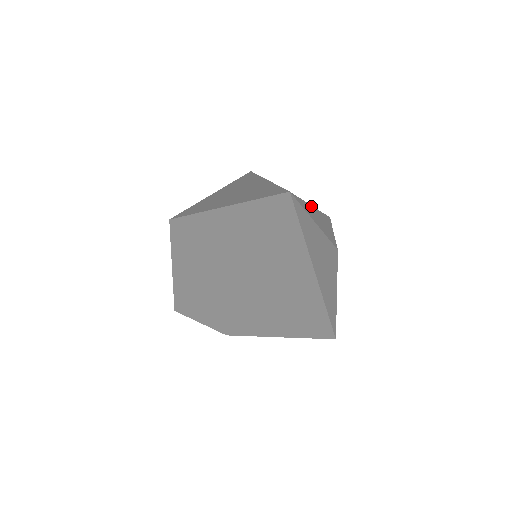
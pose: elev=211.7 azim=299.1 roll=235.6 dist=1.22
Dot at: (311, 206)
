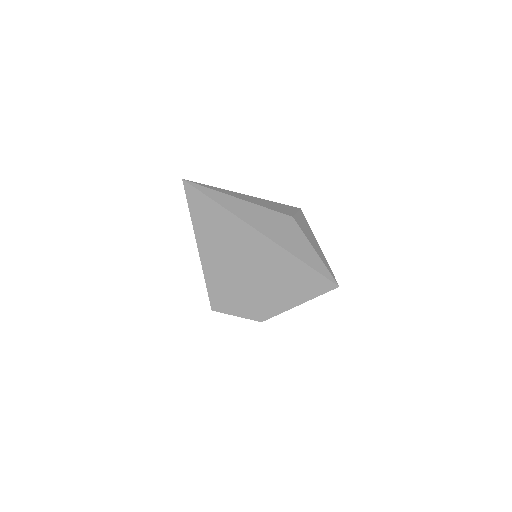
Dot at: (236, 193)
